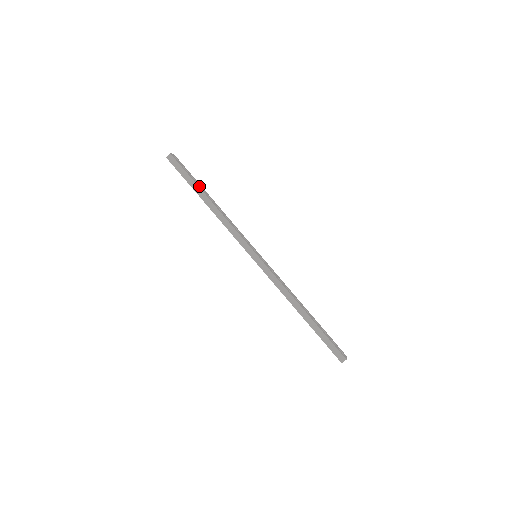
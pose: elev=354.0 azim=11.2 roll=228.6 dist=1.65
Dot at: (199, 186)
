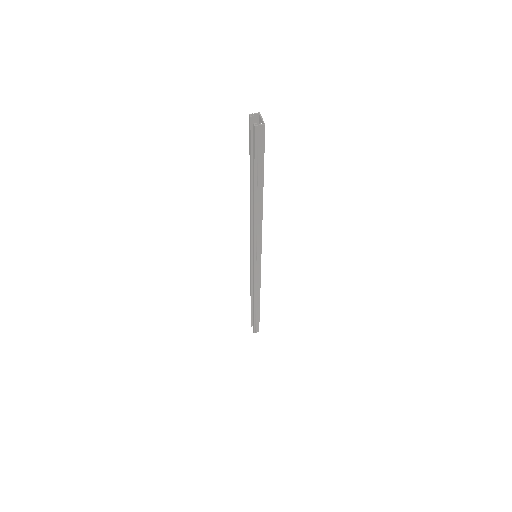
Dot at: (262, 178)
